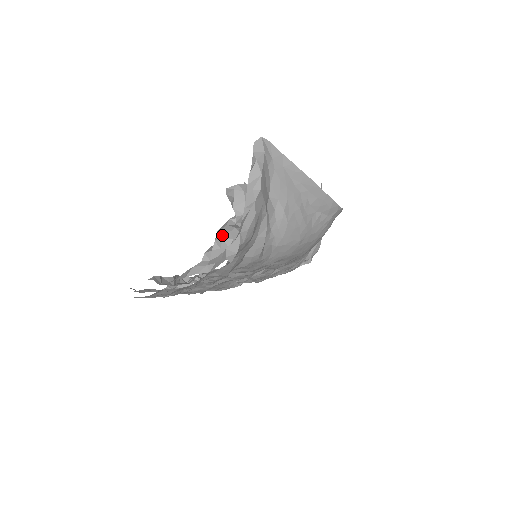
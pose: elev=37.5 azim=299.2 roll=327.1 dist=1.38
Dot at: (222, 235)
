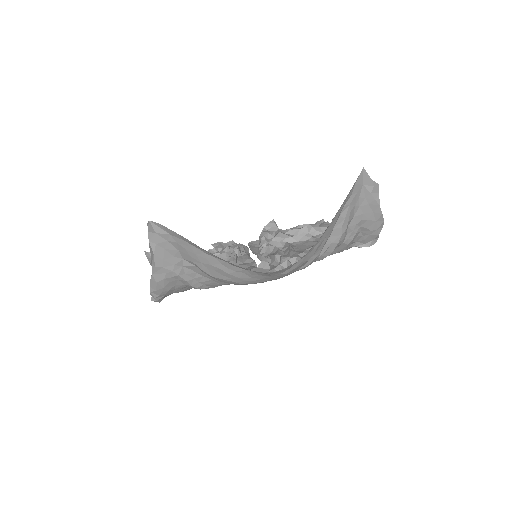
Dot at: occluded
